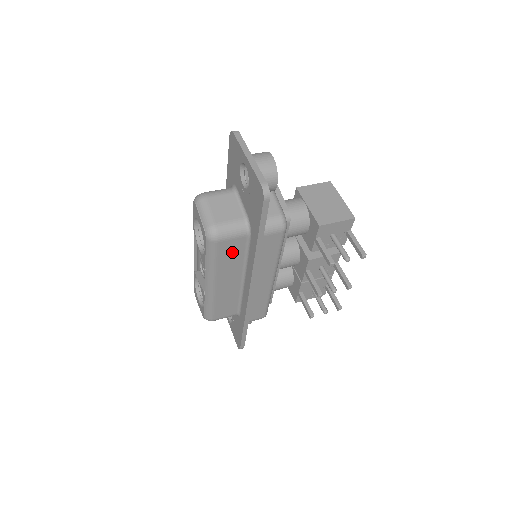
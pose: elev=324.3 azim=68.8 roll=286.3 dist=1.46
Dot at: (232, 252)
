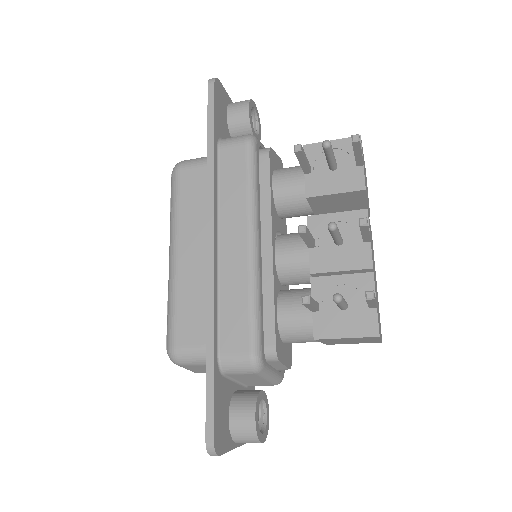
Dot at: (196, 191)
